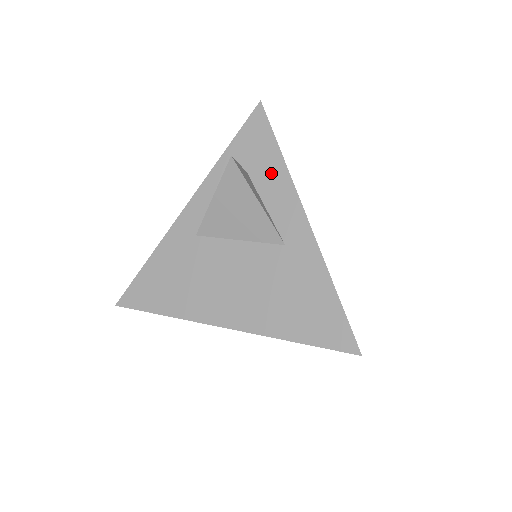
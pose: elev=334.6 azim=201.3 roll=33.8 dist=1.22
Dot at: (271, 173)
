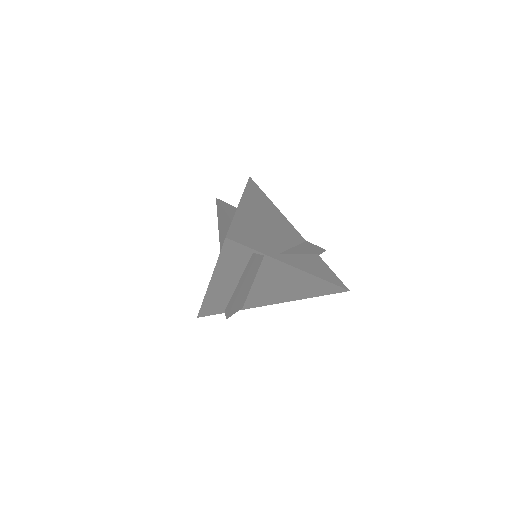
Dot at: occluded
